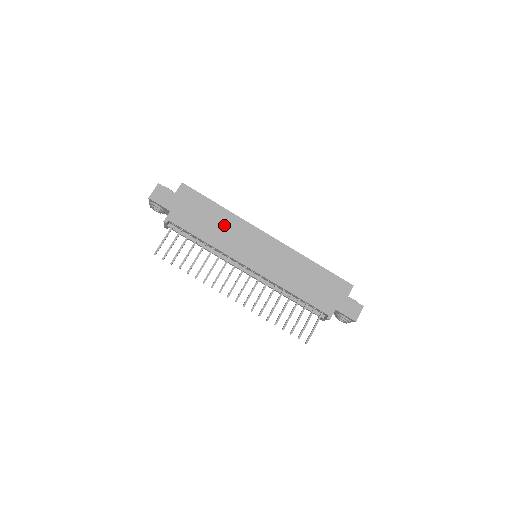
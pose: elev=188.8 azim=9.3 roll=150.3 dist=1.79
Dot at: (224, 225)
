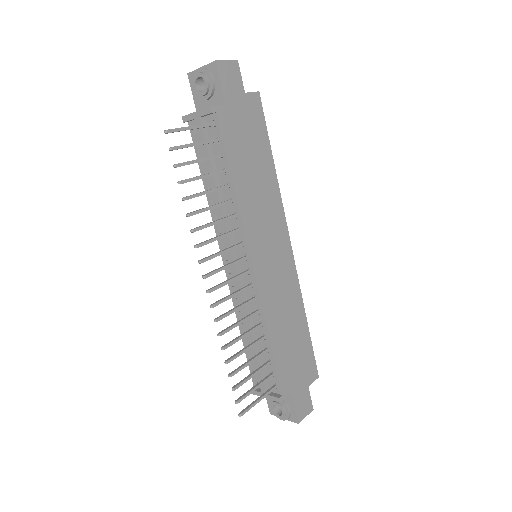
Dot at: (263, 187)
